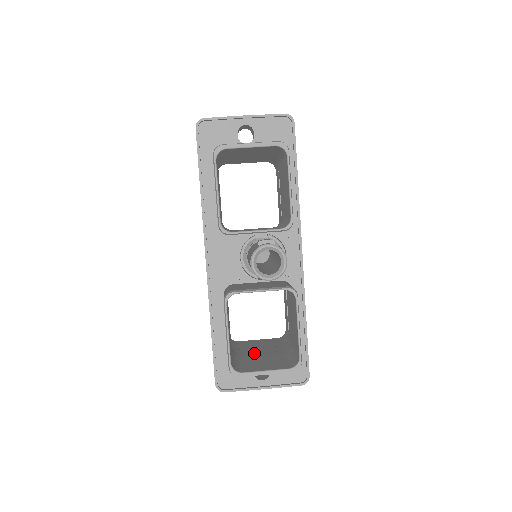
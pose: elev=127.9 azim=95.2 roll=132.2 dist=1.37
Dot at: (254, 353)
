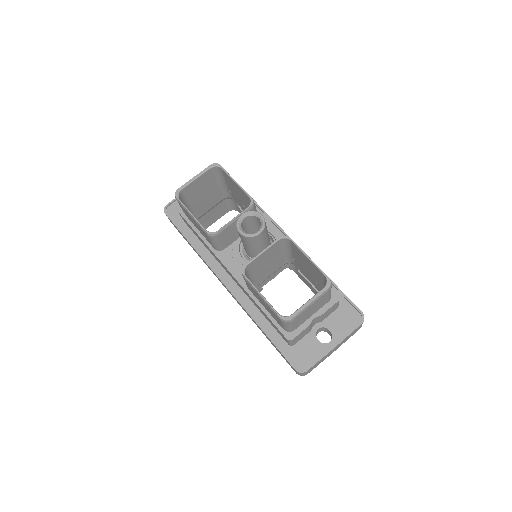
Dot at: occluded
